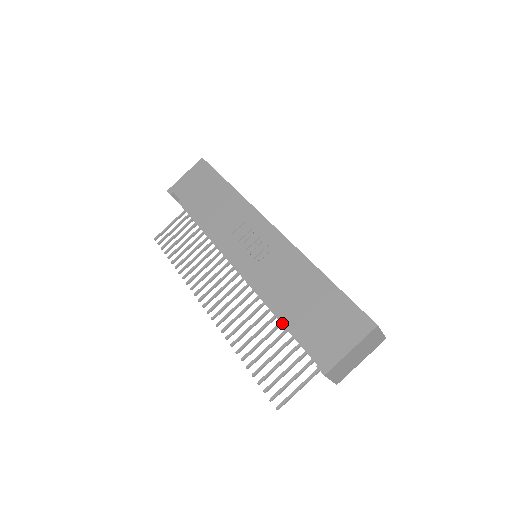
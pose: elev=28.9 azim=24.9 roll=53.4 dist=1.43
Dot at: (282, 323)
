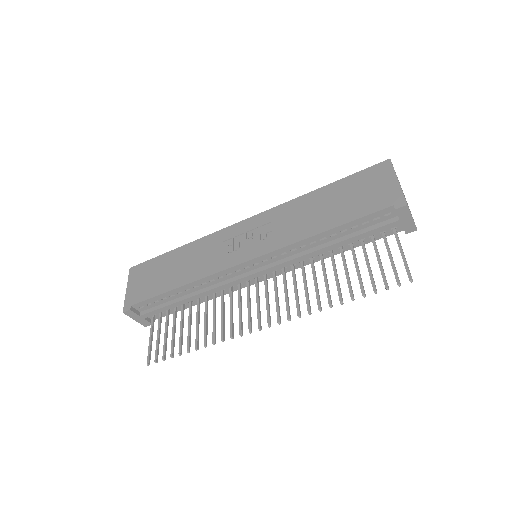
Dot at: (335, 243)
